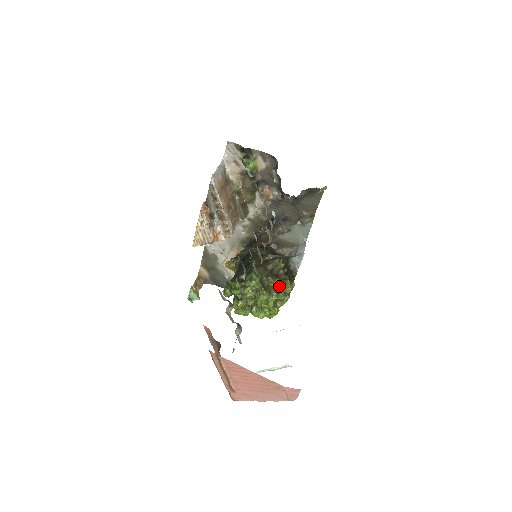
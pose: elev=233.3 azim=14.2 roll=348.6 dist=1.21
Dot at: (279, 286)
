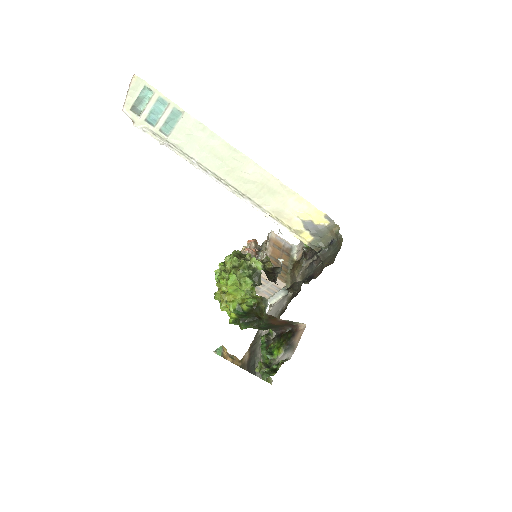
Dot at: occluded
